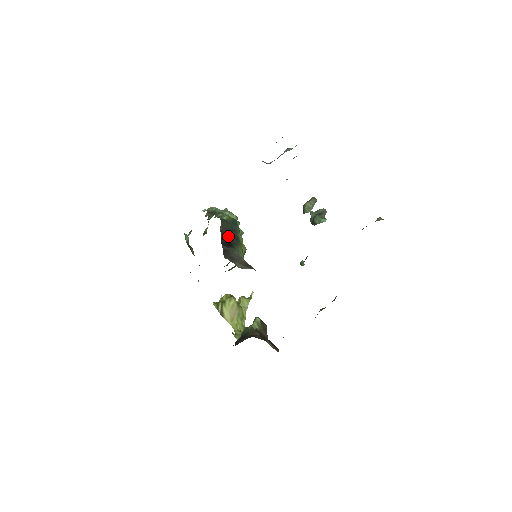
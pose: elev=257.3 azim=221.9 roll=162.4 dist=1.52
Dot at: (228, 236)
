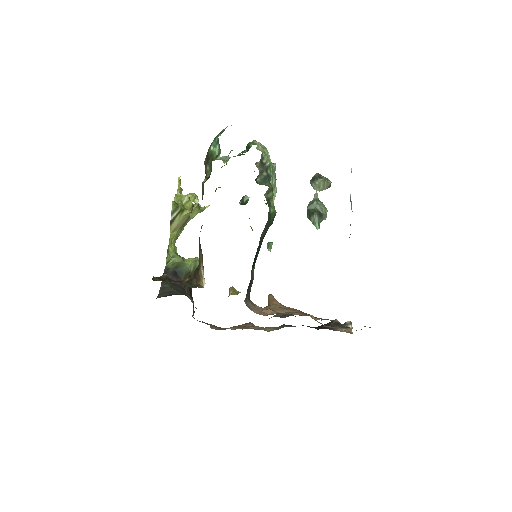
Dot at: (260, 245)
